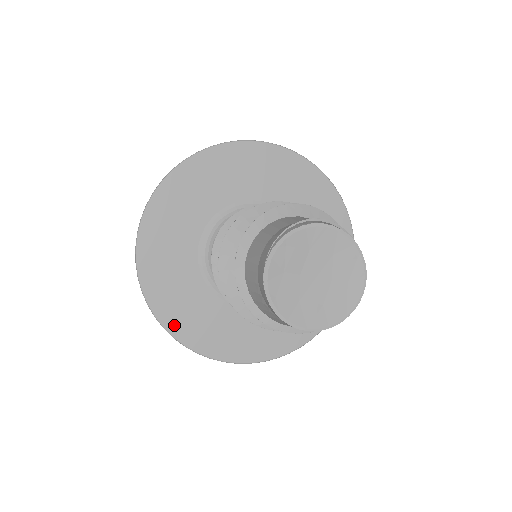
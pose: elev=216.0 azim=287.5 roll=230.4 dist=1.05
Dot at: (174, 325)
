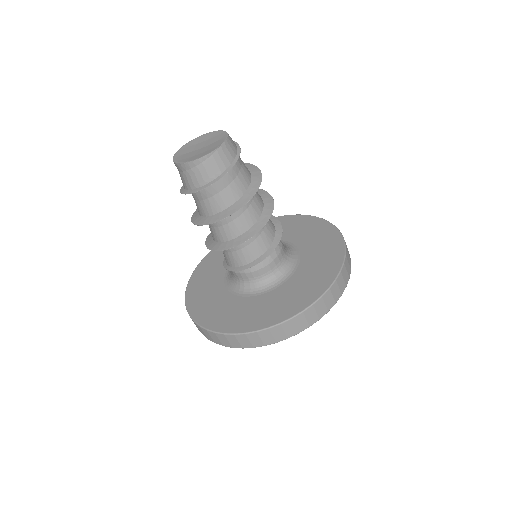
Dot at: (213, 325)
